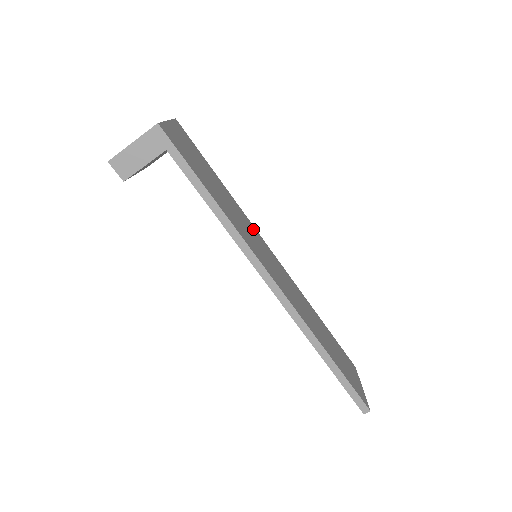
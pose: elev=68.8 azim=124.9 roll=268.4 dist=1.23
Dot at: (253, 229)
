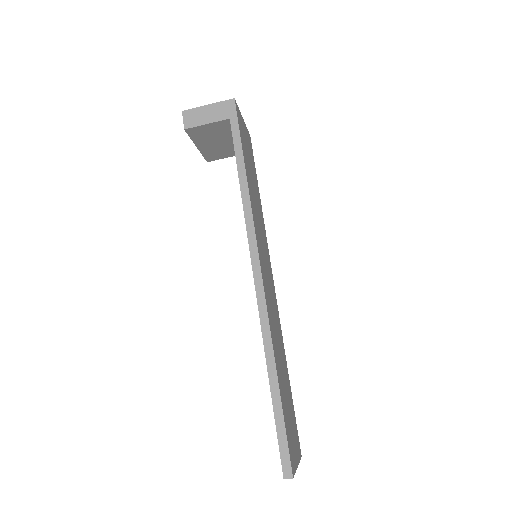
Dot at: (266, 243)
